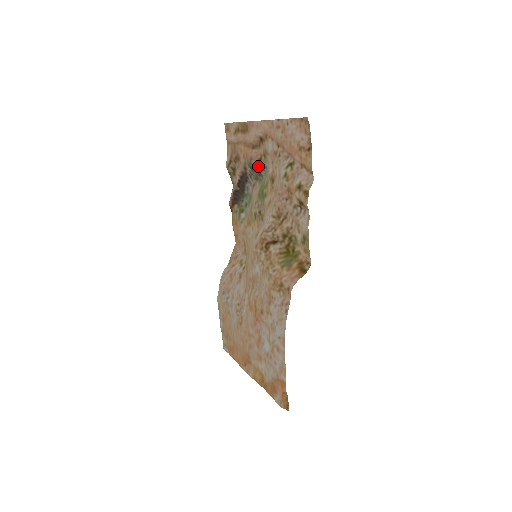
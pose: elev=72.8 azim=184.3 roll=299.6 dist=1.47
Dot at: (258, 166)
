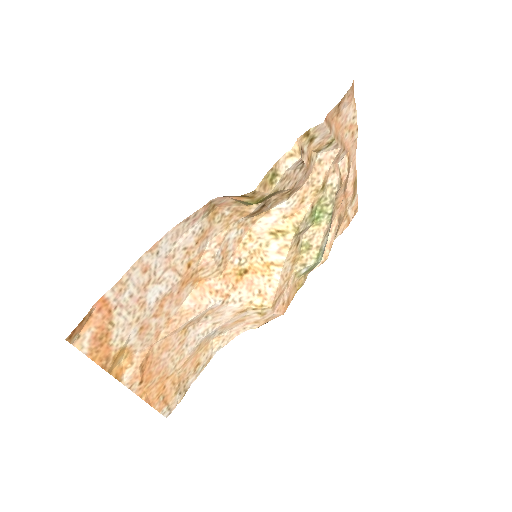
Dot at: occluded
